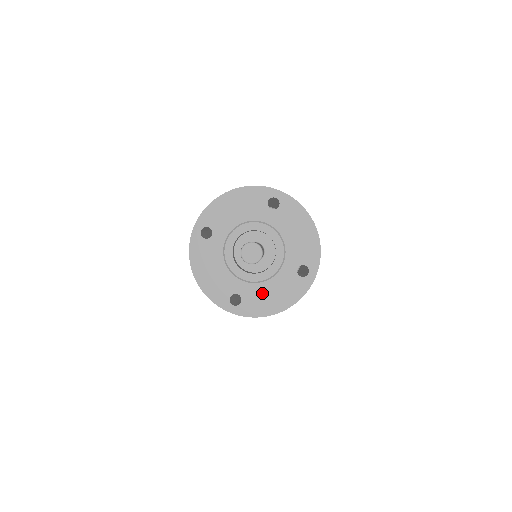
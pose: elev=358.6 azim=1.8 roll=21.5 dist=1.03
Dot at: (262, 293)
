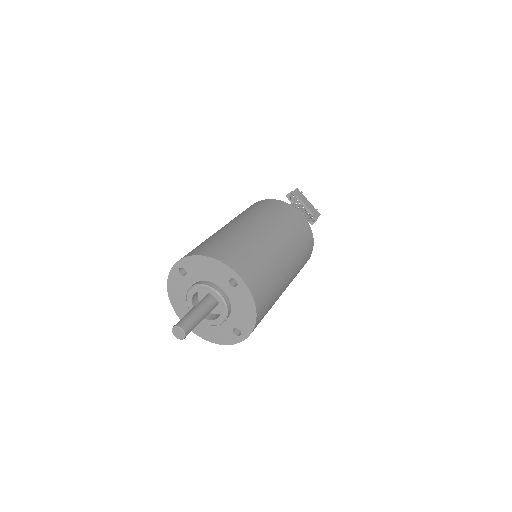
Dot at: (206, 326)
